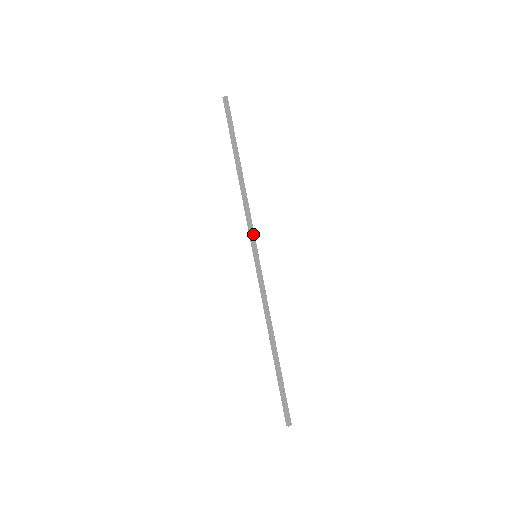
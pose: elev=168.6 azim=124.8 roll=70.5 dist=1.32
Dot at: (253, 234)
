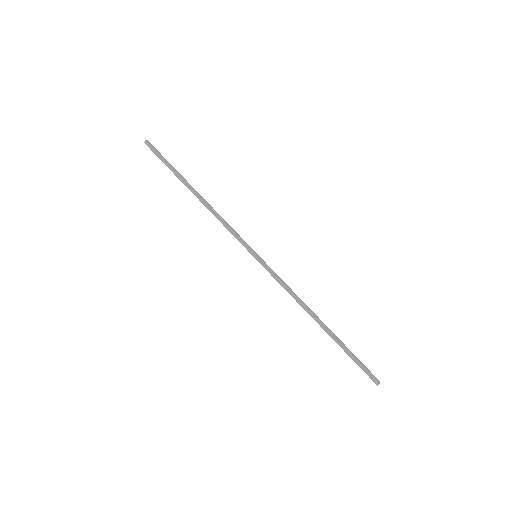
Dot at: (242, 239)
